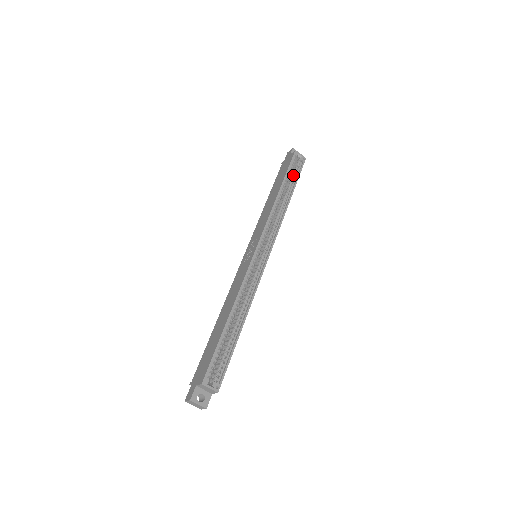
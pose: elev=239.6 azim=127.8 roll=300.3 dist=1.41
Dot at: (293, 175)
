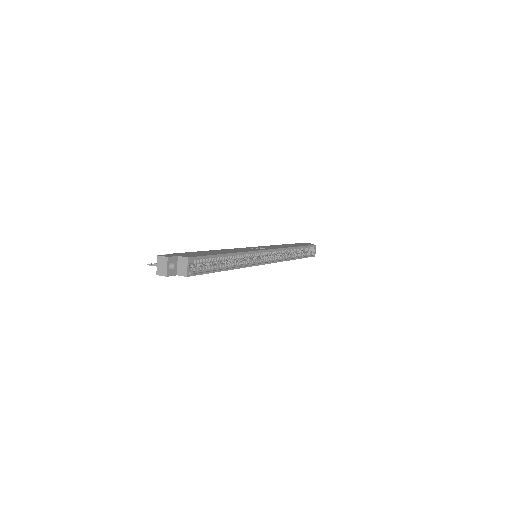
Dot at: (305, 253)
